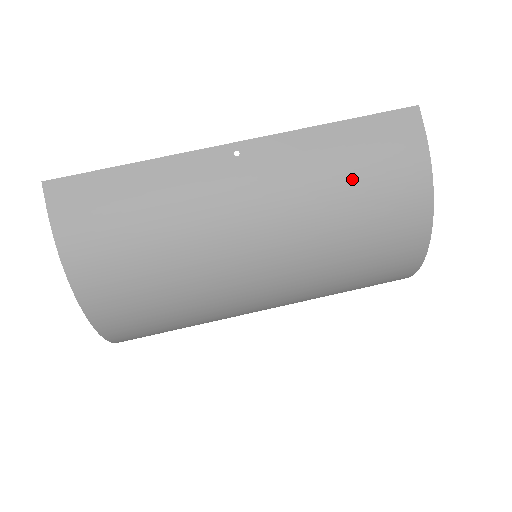
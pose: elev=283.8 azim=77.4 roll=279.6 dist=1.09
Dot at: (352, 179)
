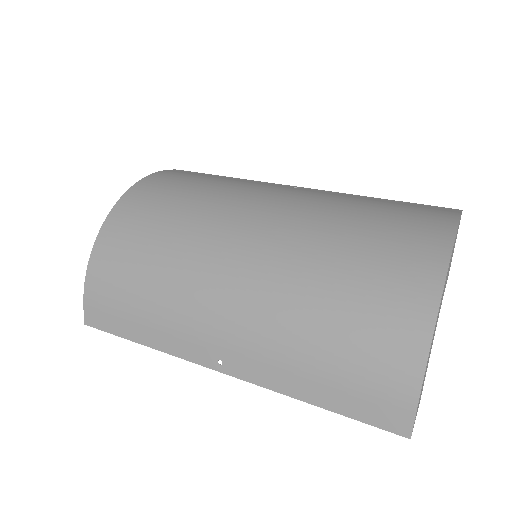
Dot at: (374, 210)
